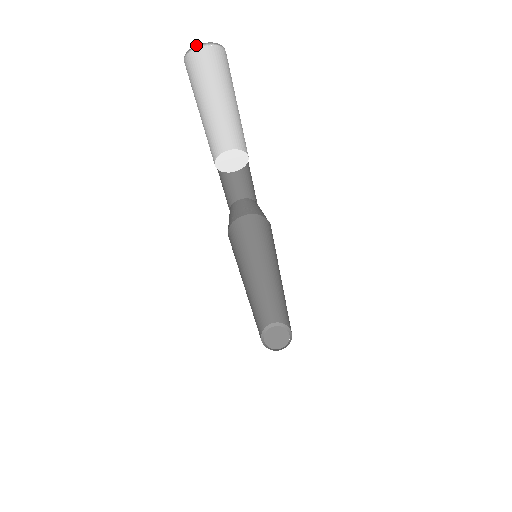
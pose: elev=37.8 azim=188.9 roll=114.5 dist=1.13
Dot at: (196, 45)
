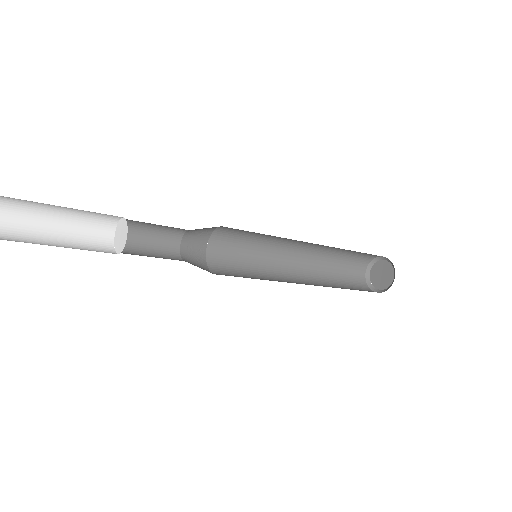
Dot at: out of frame
